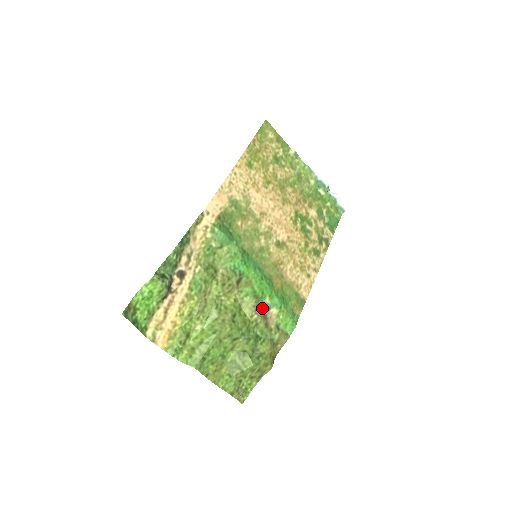
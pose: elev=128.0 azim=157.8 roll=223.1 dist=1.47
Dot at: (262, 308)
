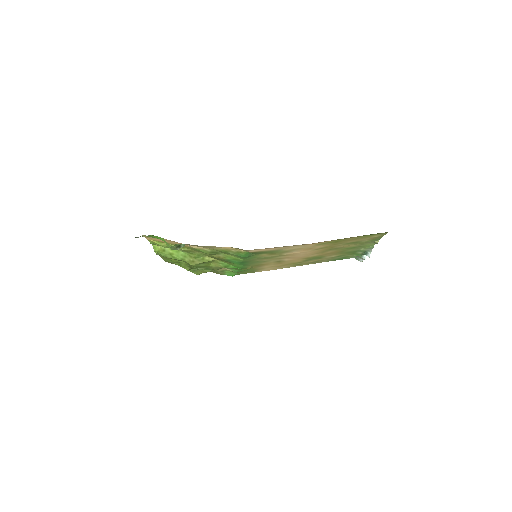
Dot at: occluded
